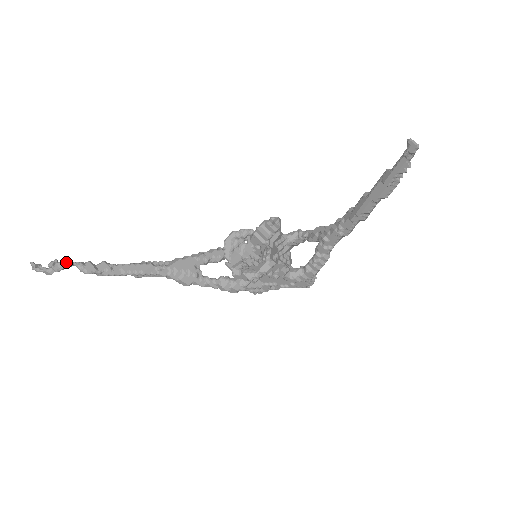
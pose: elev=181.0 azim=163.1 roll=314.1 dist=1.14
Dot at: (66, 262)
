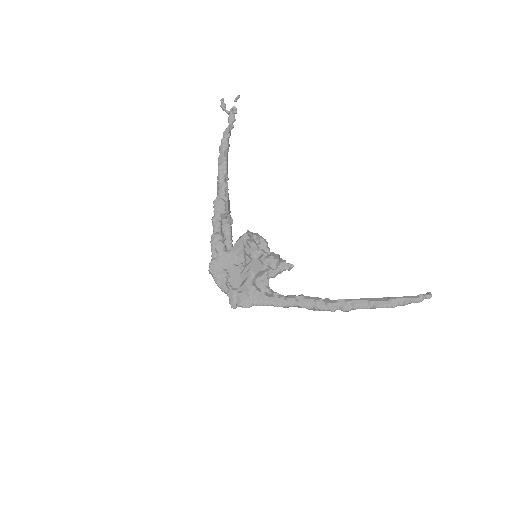
Dot at: (235, 119)
